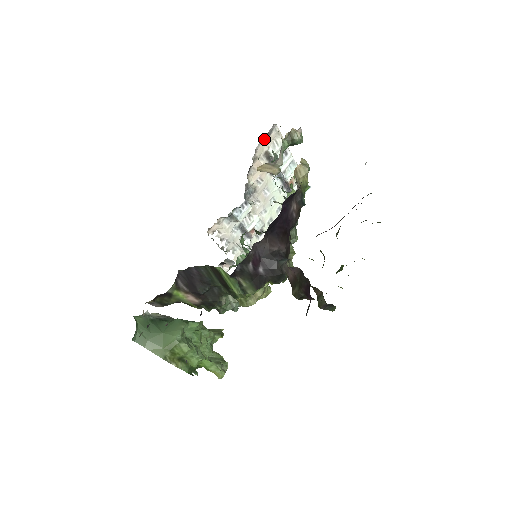
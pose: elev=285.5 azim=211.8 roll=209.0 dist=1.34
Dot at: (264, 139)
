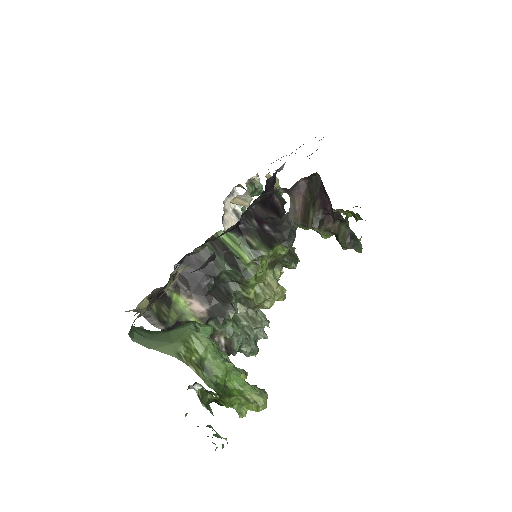
Dot at: (229, 197)
